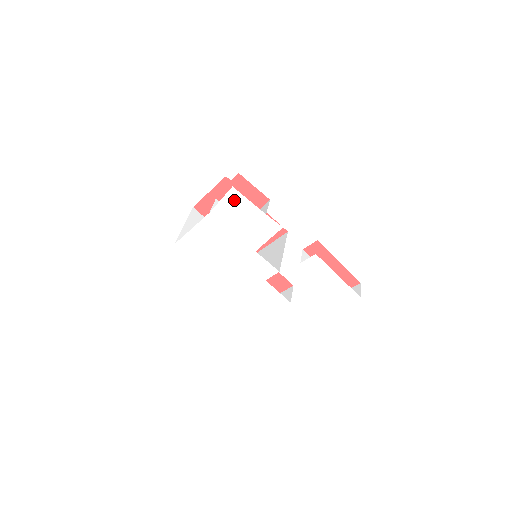
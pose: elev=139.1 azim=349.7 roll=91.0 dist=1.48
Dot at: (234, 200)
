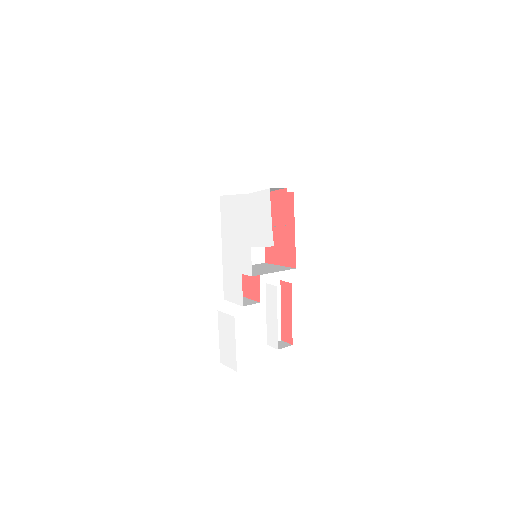
Dot at: (264, 199)
